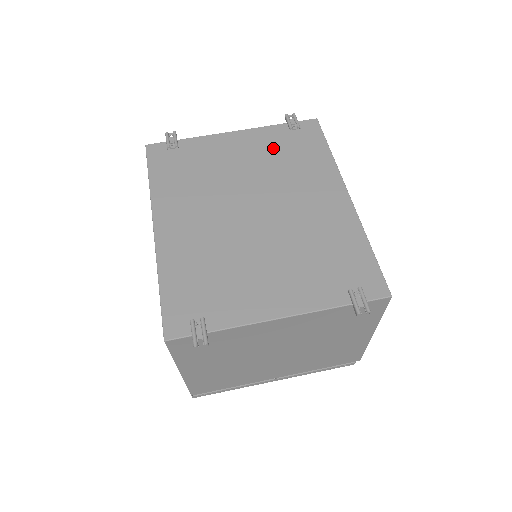
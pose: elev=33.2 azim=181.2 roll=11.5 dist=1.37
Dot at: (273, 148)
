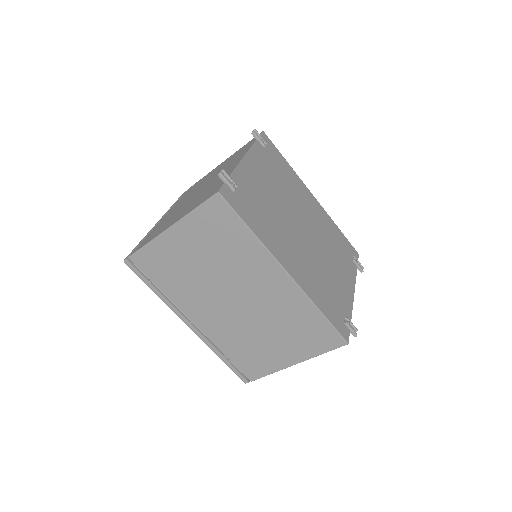
Dot at: (270, 168)
